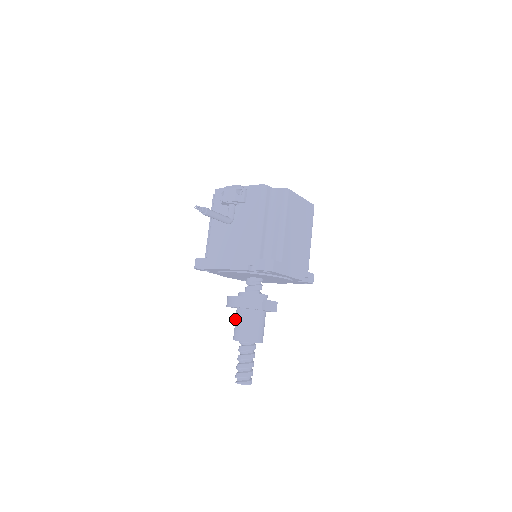
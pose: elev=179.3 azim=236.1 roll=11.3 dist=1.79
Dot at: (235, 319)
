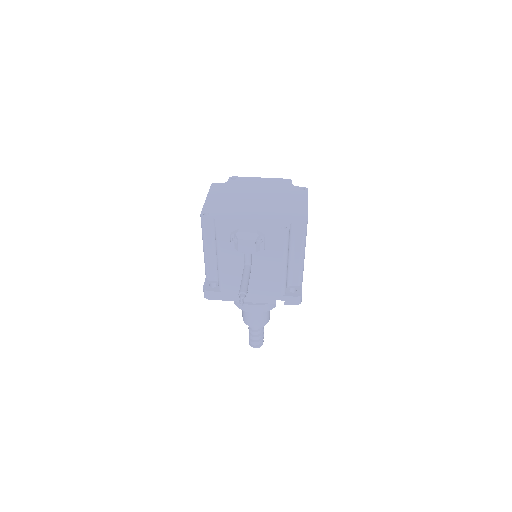
Dot at: occluded
